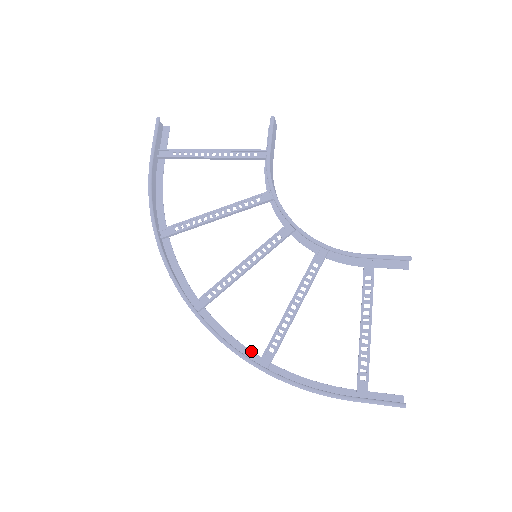
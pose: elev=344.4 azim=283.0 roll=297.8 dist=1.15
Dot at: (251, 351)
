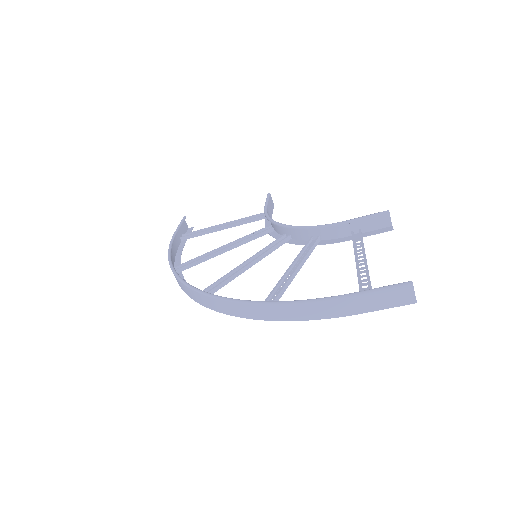
Dot at: occluded
